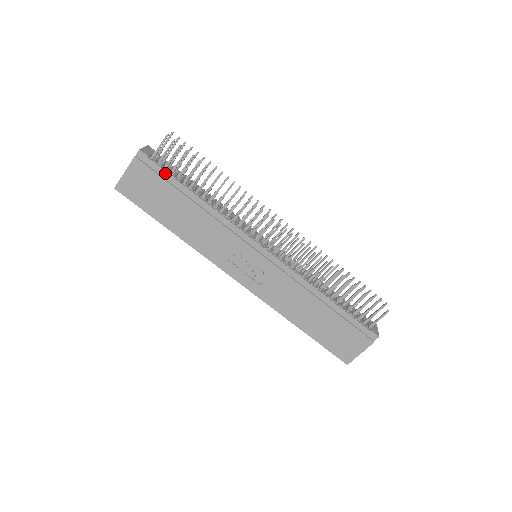
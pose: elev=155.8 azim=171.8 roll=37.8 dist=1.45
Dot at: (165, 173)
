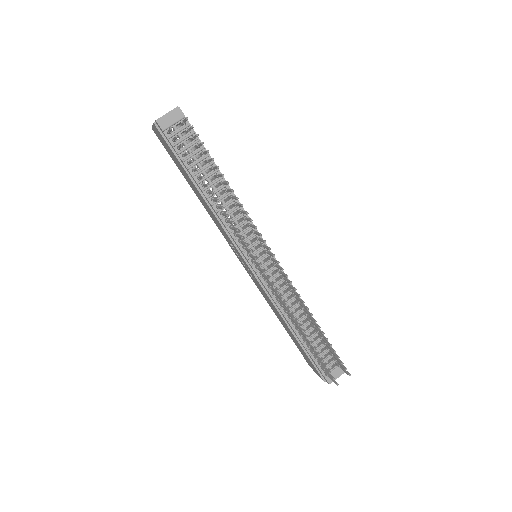
Dot at: (177, 153)
